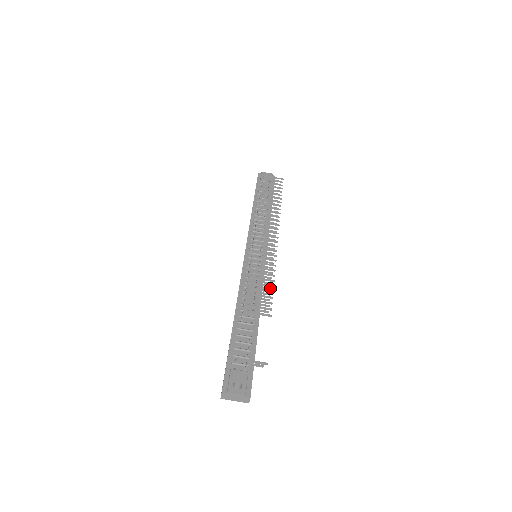
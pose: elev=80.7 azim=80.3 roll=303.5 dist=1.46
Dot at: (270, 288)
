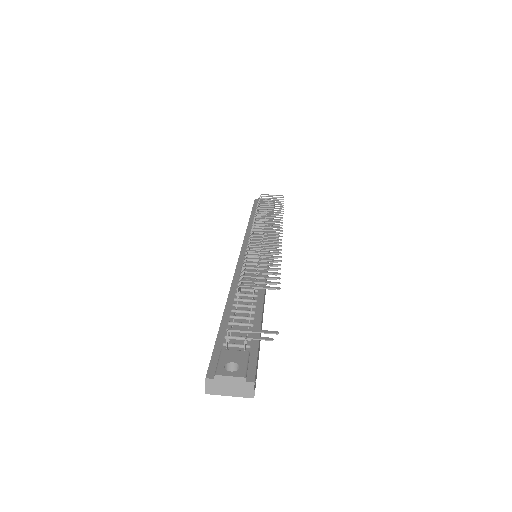
Dot at: occluded
